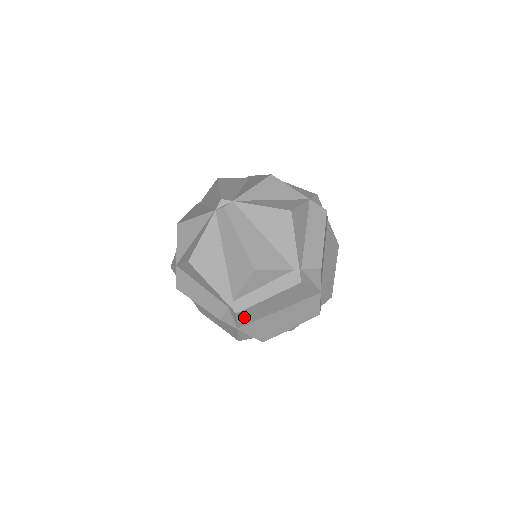
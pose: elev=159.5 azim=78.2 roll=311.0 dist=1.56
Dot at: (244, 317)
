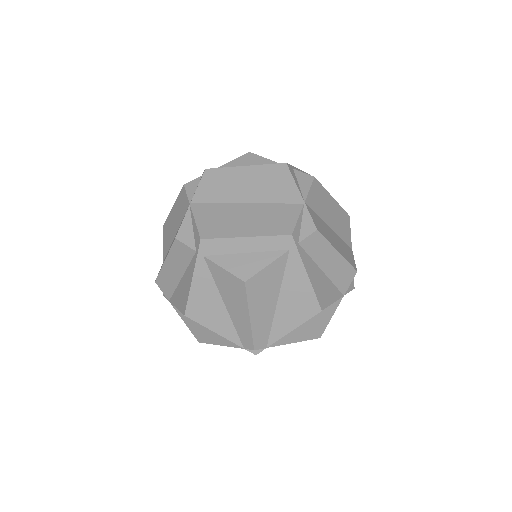
Dot at: (208, 185)
